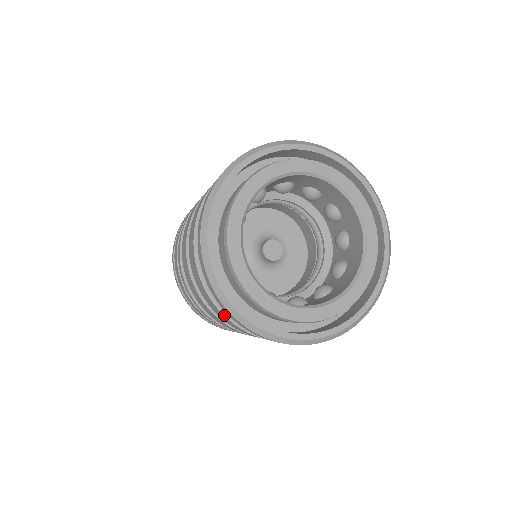
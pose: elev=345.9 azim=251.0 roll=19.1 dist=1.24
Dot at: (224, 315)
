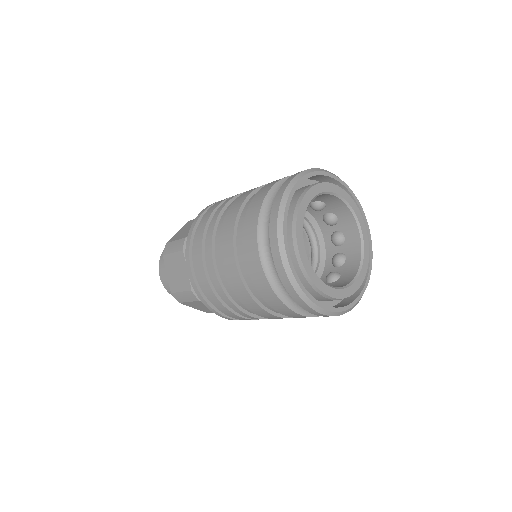
Dot at: (283, 302)
